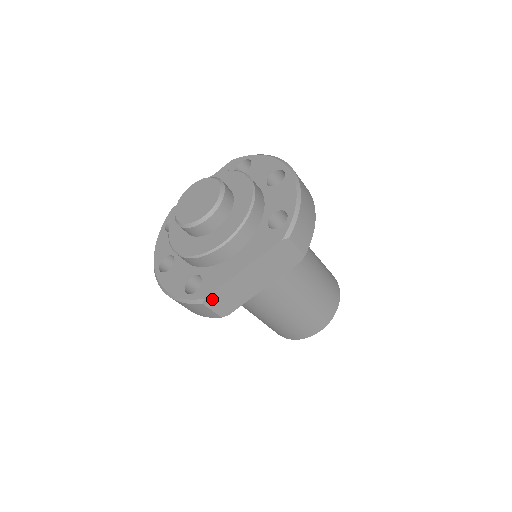
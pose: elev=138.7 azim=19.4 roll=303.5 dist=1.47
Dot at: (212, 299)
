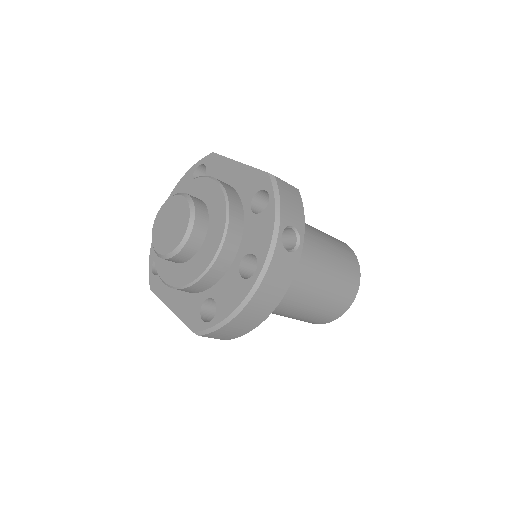
Dot at: occluded
